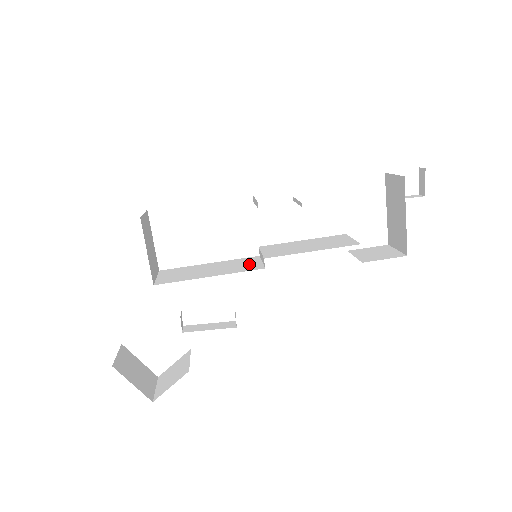
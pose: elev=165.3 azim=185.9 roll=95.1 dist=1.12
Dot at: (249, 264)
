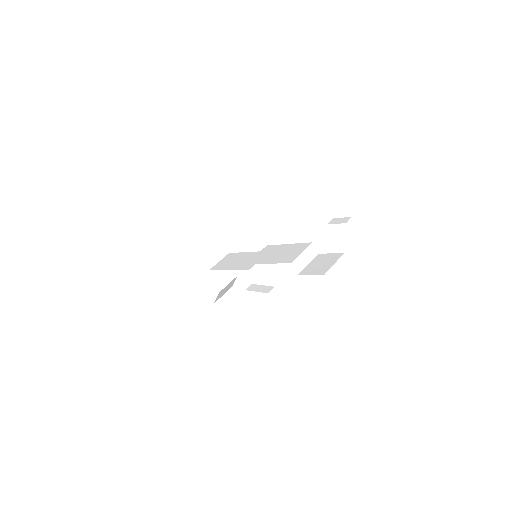
Dot at: occluded
